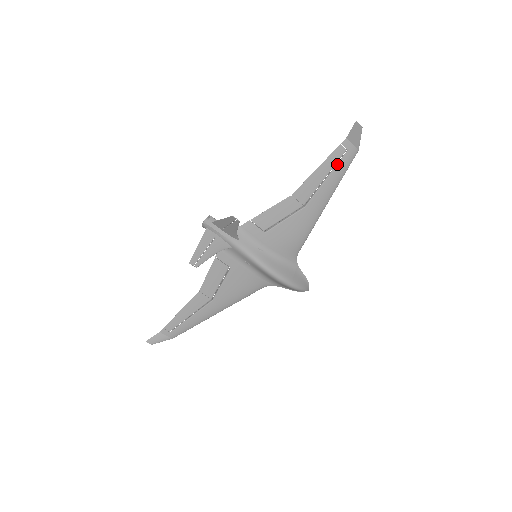
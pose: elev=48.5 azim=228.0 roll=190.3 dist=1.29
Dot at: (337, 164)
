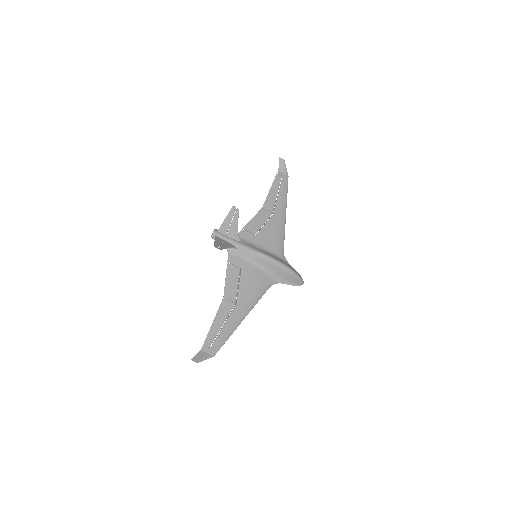
Dot at: (280, 185)
